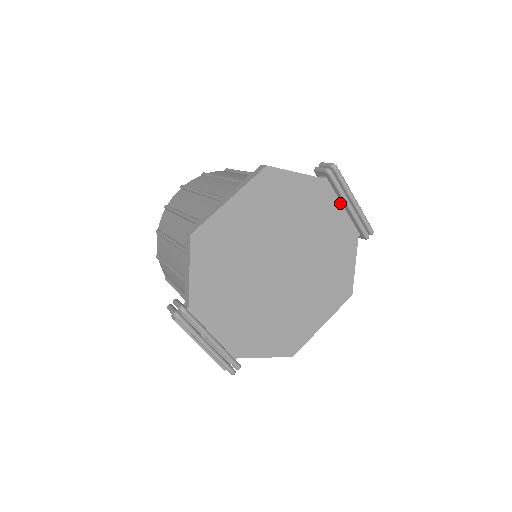
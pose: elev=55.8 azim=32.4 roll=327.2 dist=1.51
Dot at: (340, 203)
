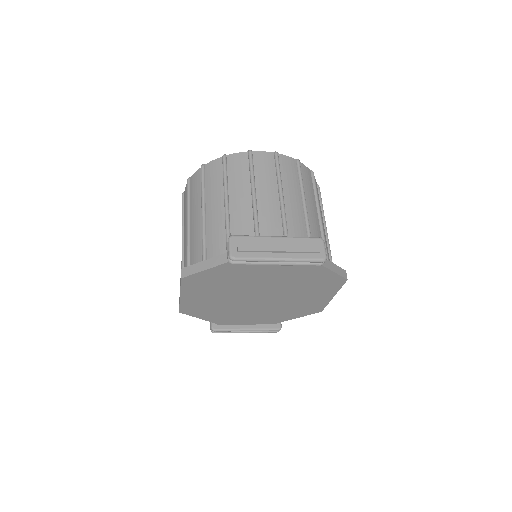
Dot at: occluded
